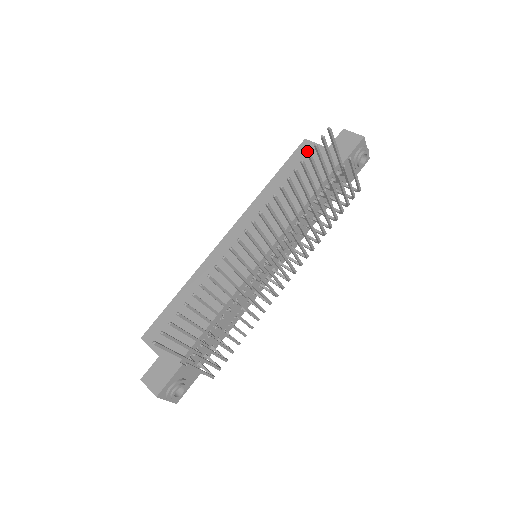
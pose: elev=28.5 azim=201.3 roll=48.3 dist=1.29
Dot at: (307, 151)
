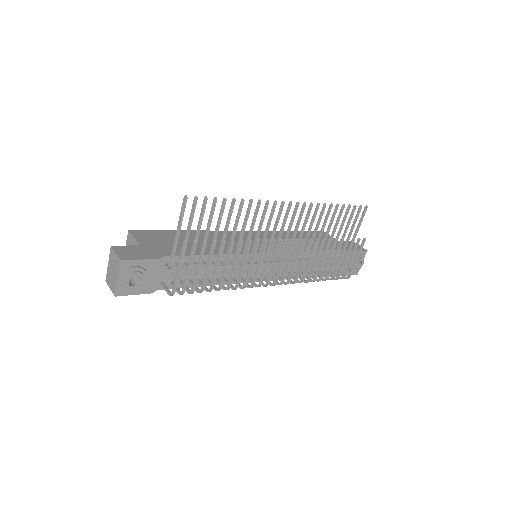
Dot at: (323, 235)
